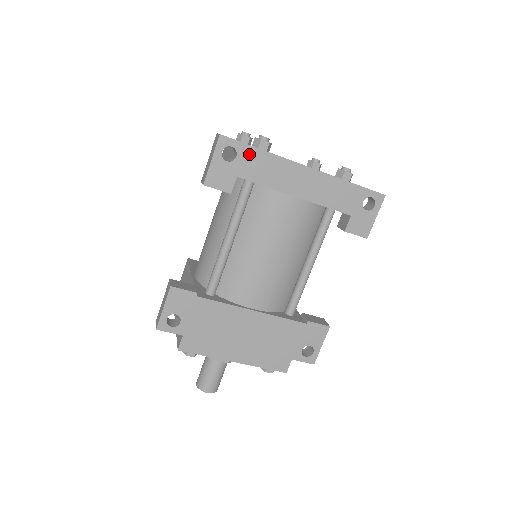
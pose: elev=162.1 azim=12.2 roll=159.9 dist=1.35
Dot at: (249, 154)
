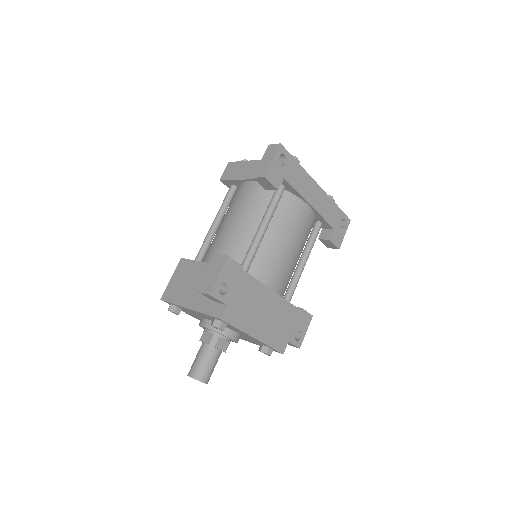
Dot at: (293, 164)
